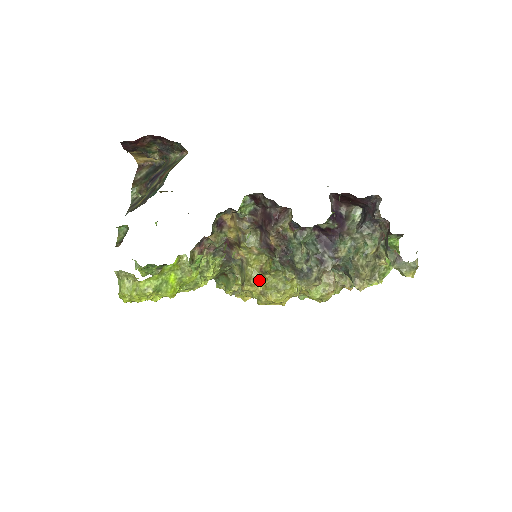
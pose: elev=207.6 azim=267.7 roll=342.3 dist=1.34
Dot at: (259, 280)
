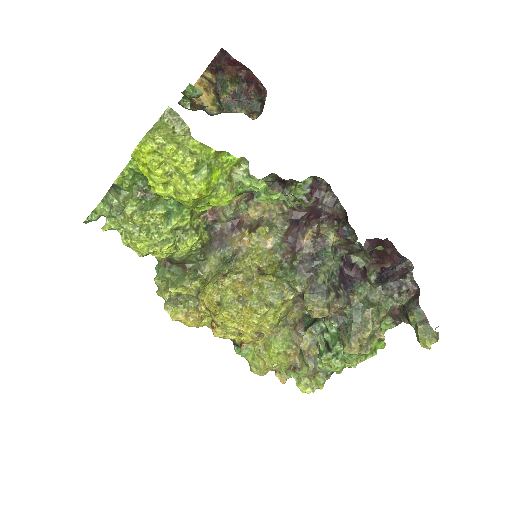
Dot at: (250, 280)
